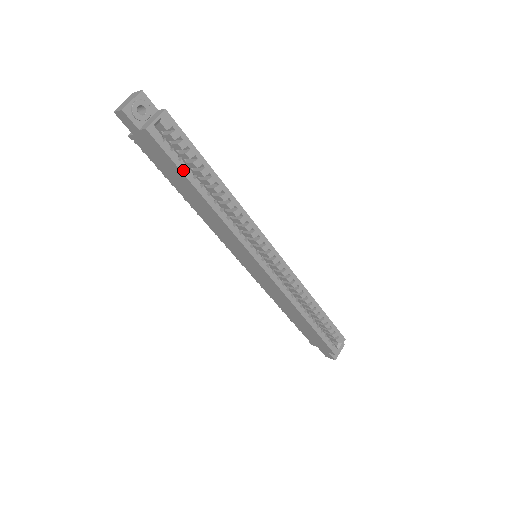
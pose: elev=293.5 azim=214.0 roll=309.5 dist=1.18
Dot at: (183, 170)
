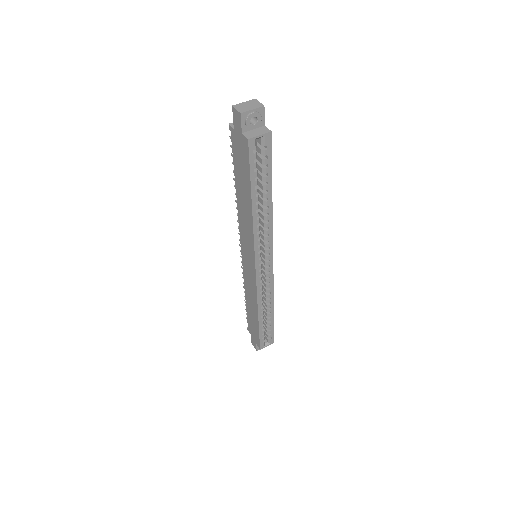
Dot at: (252, 179)
